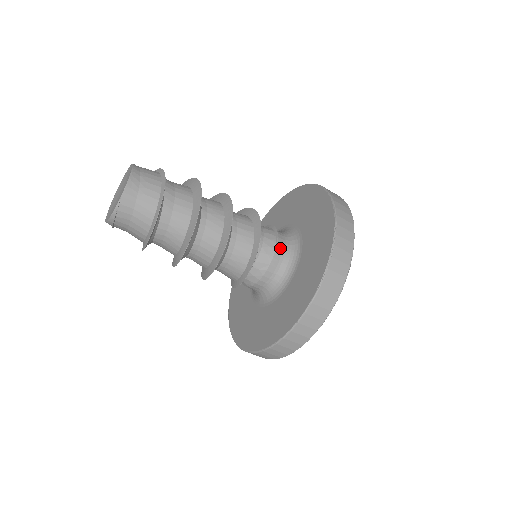
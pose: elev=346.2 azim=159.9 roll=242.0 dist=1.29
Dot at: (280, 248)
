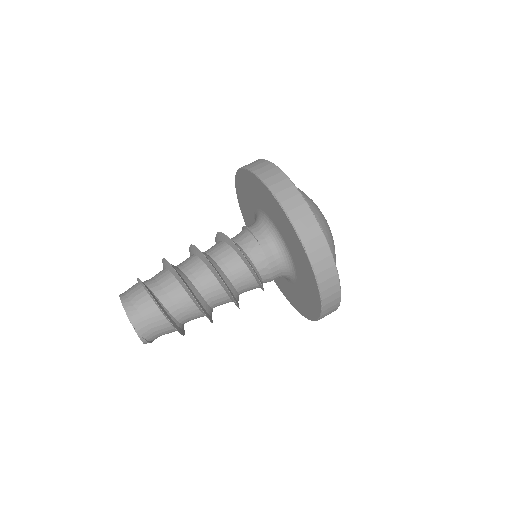
Dot at: (262, 240)
